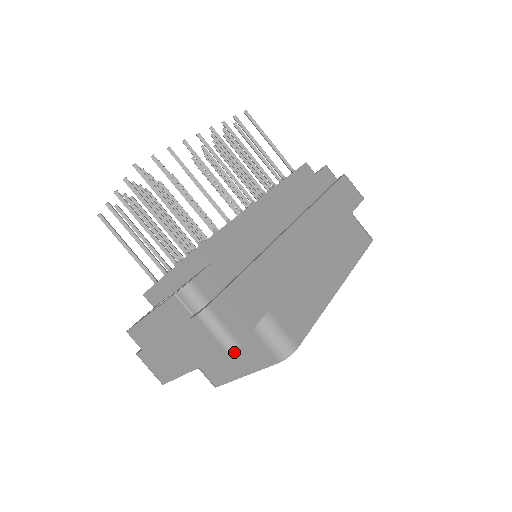
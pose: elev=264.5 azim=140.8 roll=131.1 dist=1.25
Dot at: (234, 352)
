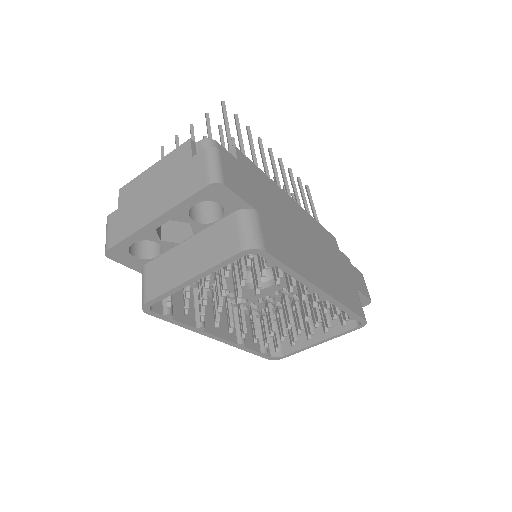
Dot at: (198, 248)
